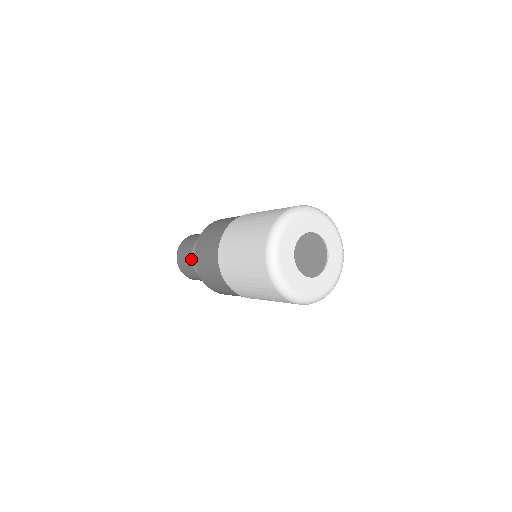
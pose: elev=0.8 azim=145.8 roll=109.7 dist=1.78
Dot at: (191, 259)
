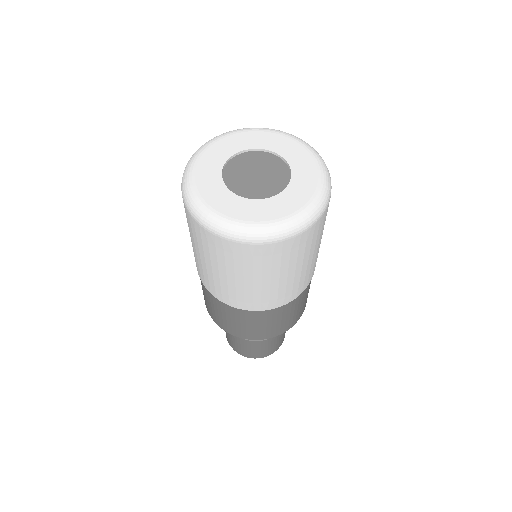
Dot at: occluded
